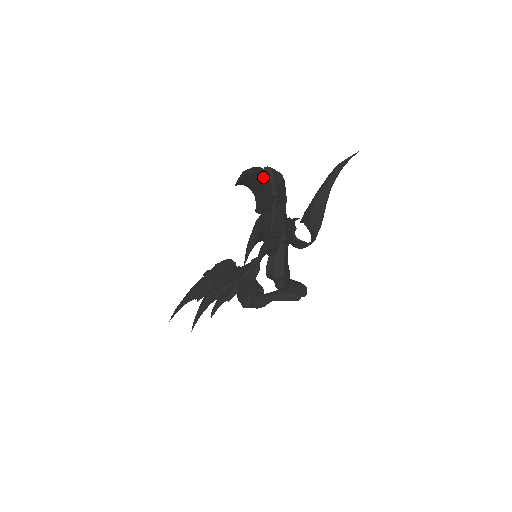
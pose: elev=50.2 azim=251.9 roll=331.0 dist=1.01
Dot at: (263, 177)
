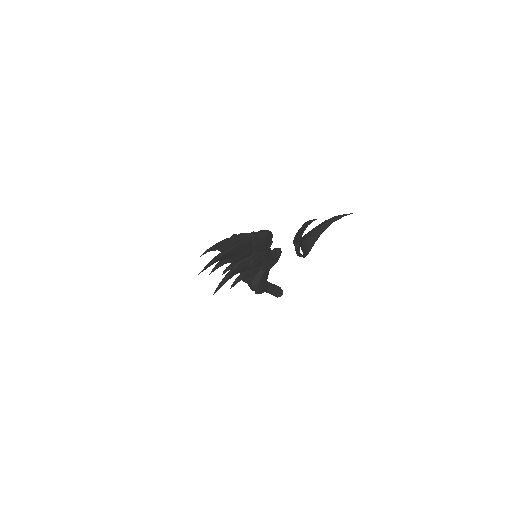
Dot at: (239, 248)
